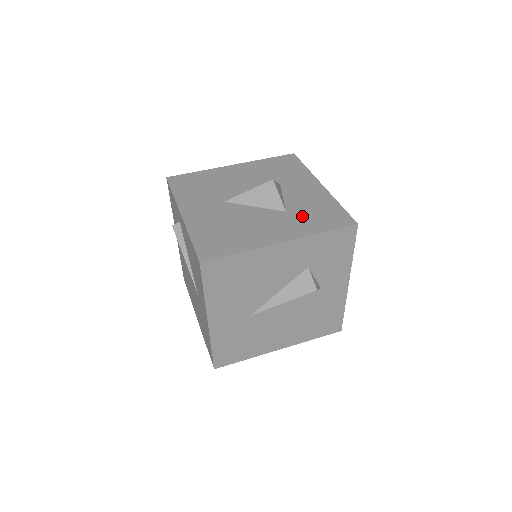
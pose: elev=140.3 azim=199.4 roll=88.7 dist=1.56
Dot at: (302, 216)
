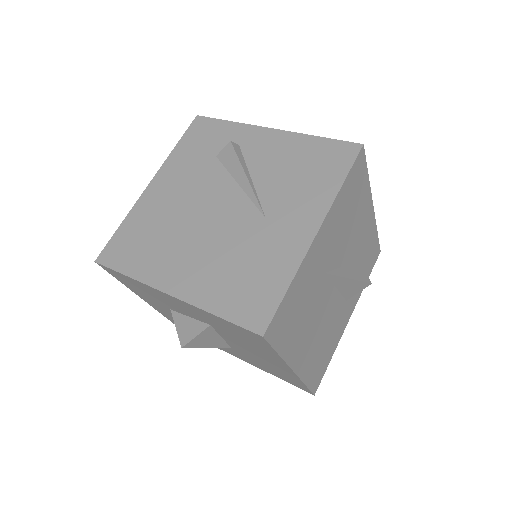
Dot at: occluded
